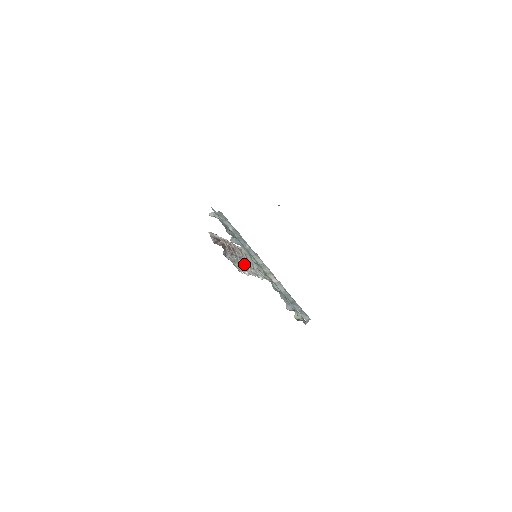
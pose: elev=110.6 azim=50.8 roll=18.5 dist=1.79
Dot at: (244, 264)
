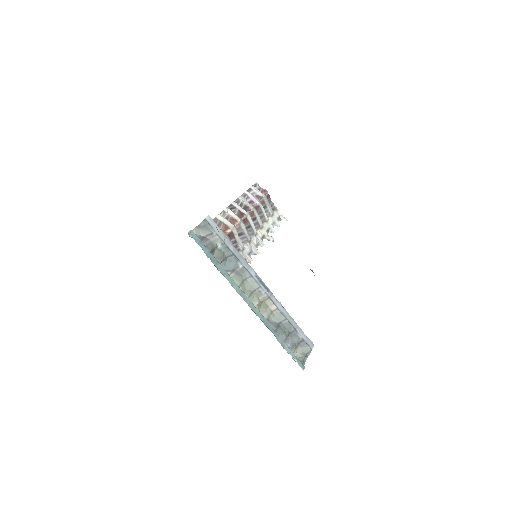
Dot at: (247, 241)
